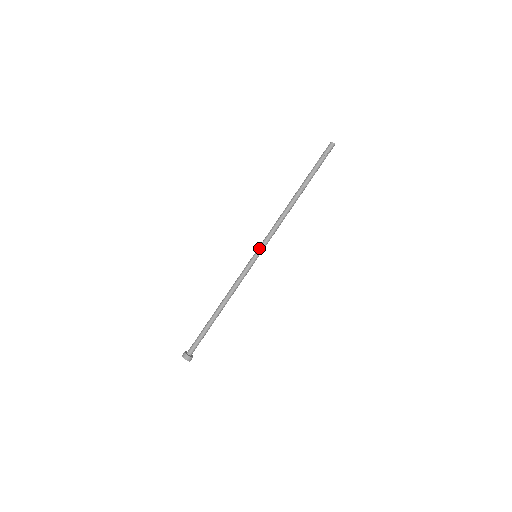
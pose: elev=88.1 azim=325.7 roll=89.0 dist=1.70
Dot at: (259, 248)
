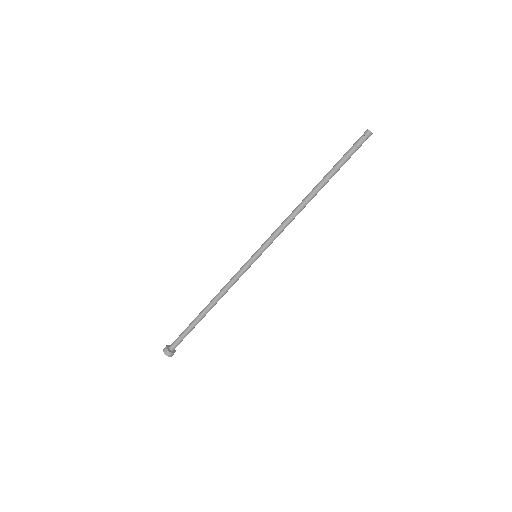
Dot at: (260, 248)
